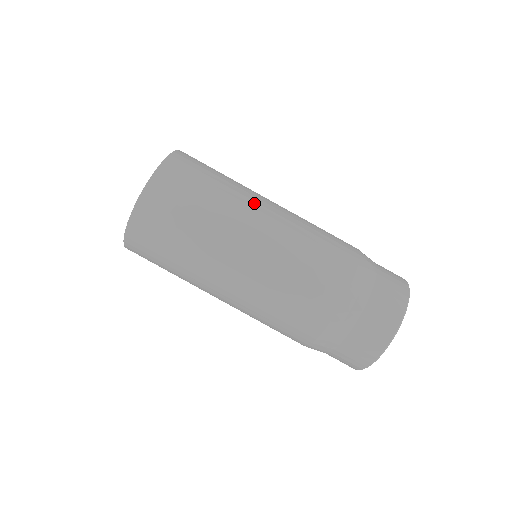
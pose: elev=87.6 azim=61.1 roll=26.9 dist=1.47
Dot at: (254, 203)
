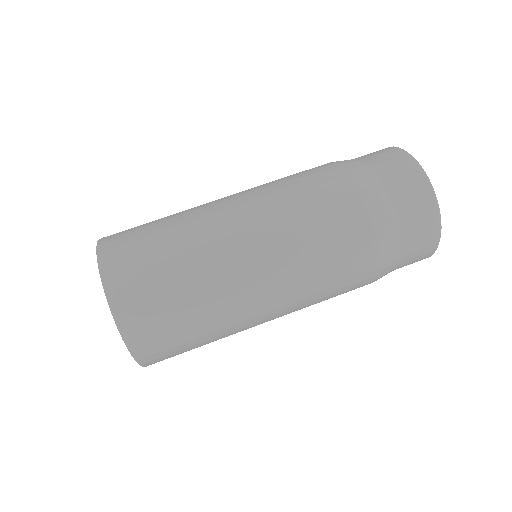
Dot at: occluded
